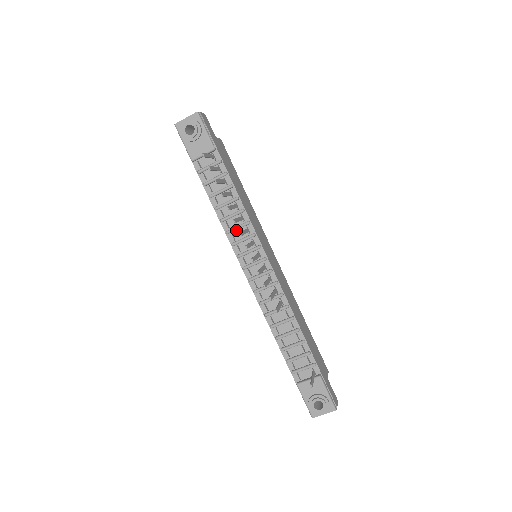
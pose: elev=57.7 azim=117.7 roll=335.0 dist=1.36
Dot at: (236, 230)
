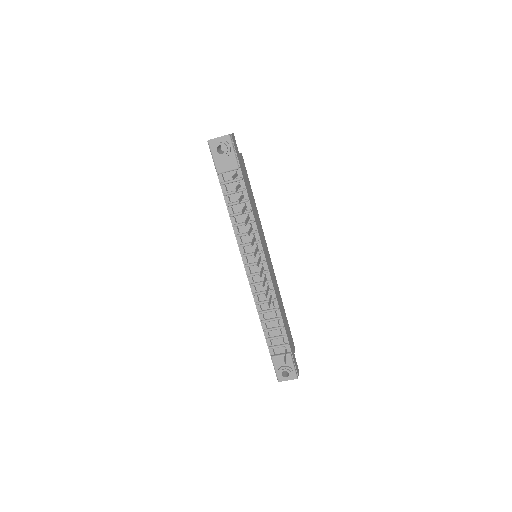
Dot at: (245, 235)
